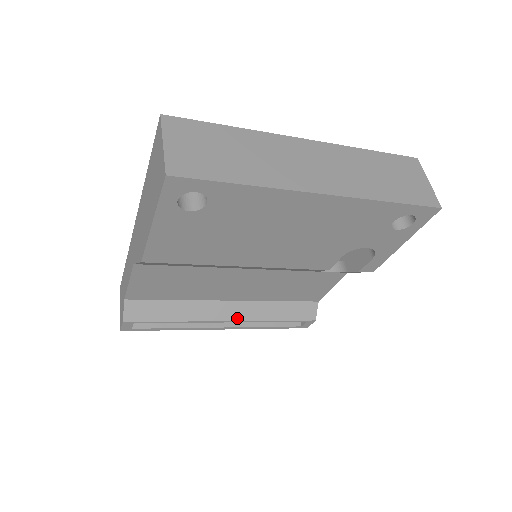
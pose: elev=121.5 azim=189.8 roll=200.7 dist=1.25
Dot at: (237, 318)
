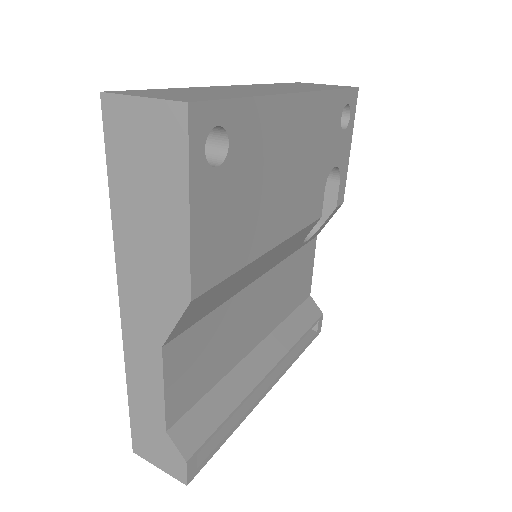
Dot at: (274, 361)
